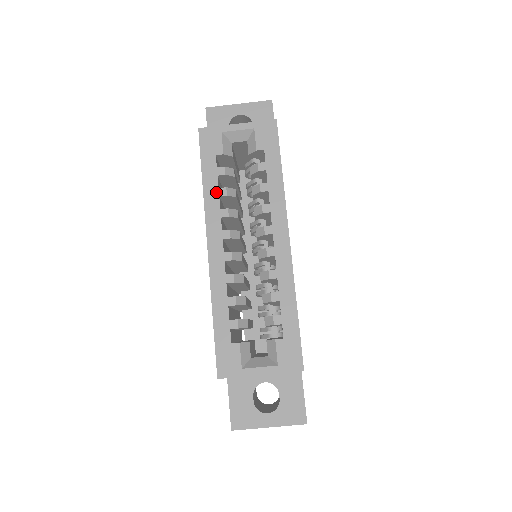
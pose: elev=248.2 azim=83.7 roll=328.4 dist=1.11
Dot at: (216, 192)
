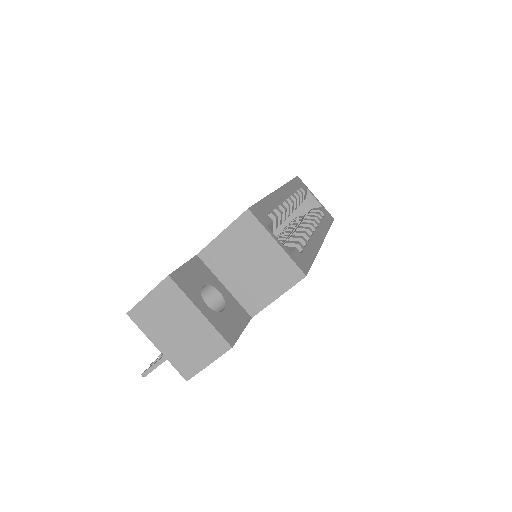
Dot at: (294, 190)
